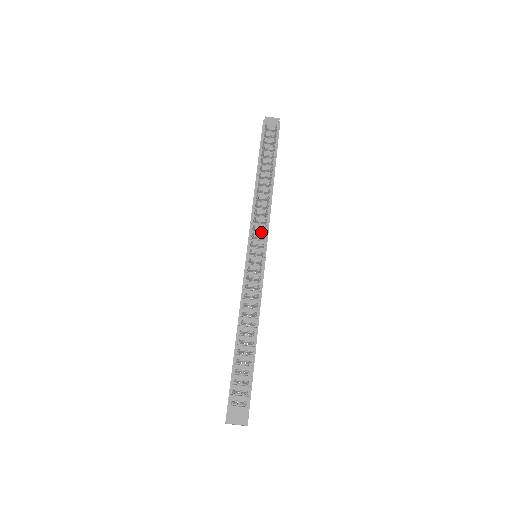
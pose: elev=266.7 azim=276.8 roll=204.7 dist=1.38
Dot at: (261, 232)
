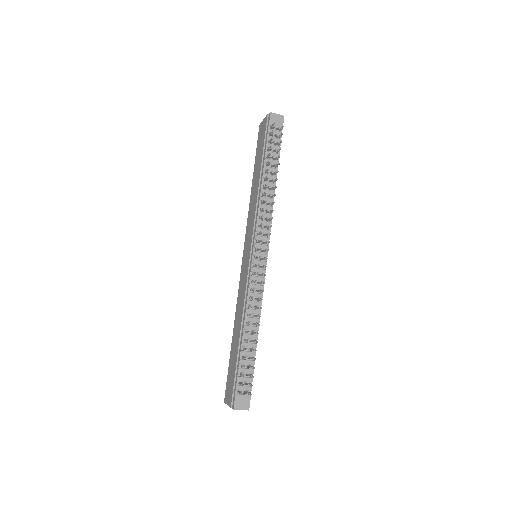
Dot at: (264, 236)
